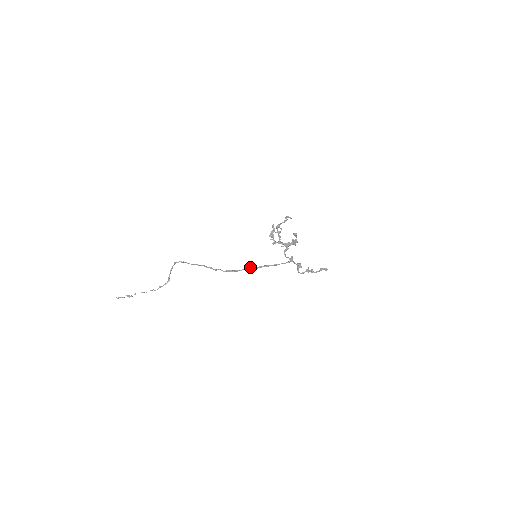
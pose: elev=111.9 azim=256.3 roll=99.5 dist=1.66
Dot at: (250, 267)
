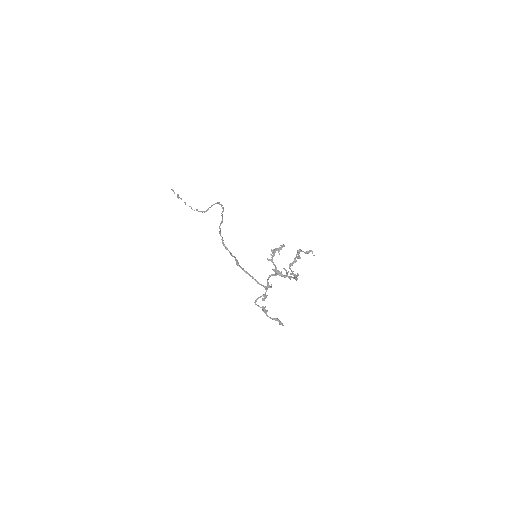
Dot at: (236, 259)
